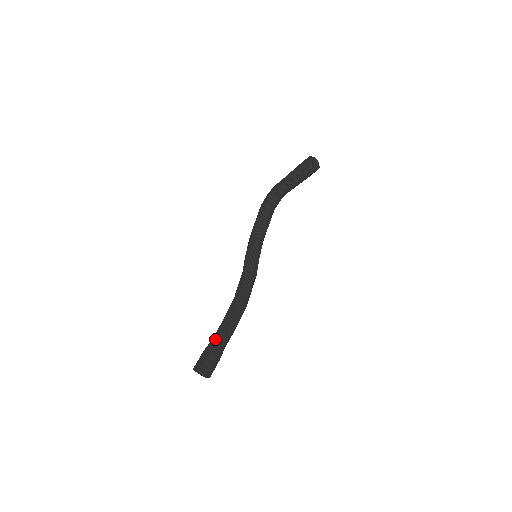
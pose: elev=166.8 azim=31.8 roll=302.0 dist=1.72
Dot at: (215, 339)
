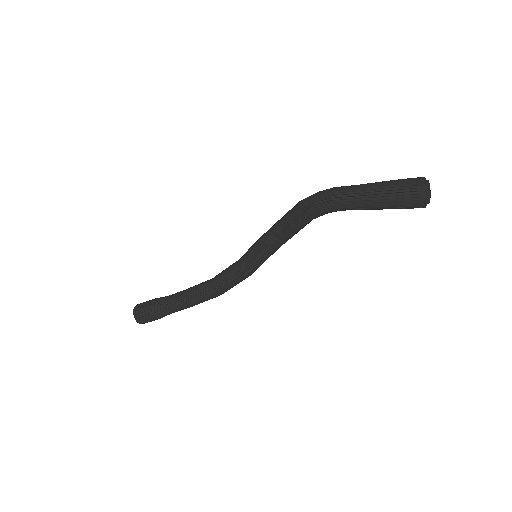
Dot at: (165, 299)
